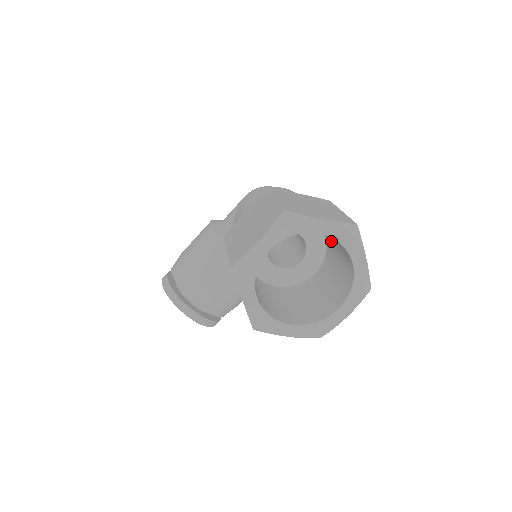
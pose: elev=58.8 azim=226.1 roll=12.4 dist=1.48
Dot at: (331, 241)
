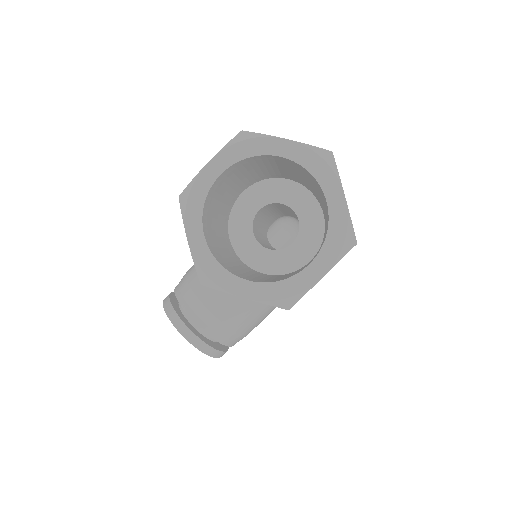
Dot at: (323, 207)
